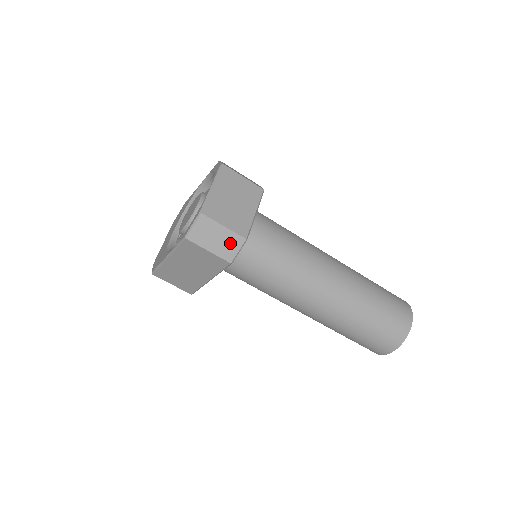
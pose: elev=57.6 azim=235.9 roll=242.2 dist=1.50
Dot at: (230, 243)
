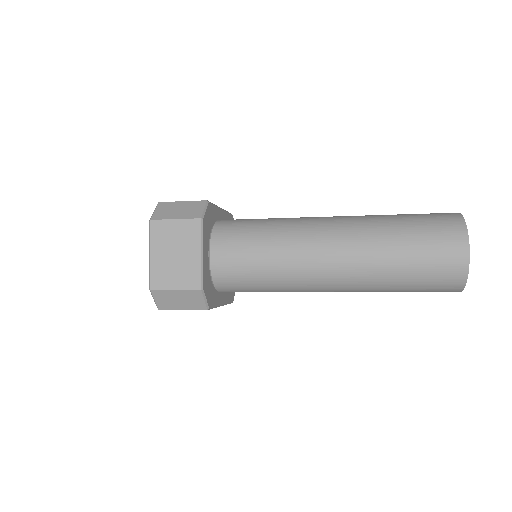
Dot at: (192, 298)
